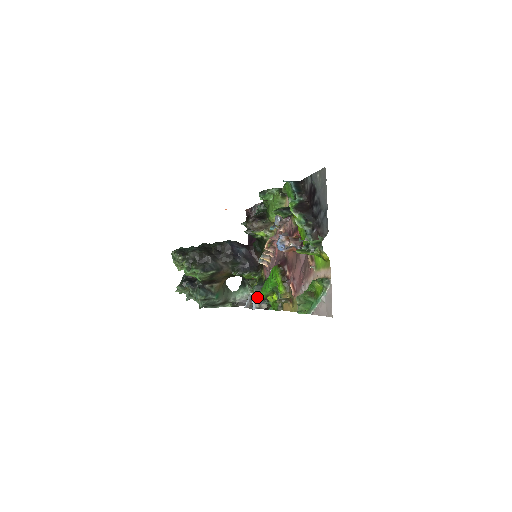
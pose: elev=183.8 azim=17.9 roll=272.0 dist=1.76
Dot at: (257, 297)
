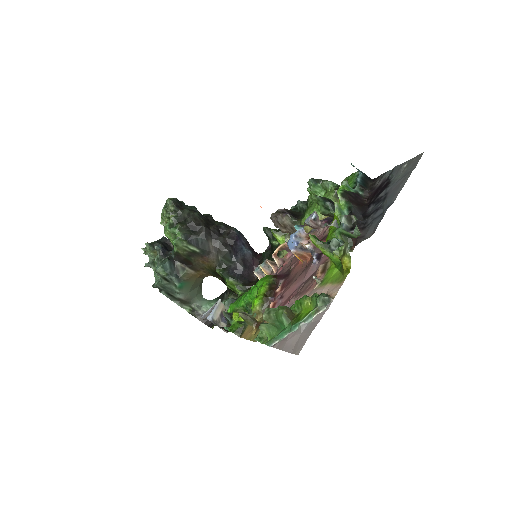
Dot at: (223, 310)
